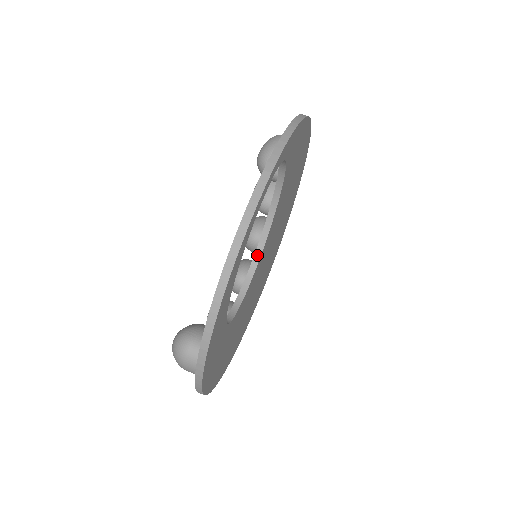
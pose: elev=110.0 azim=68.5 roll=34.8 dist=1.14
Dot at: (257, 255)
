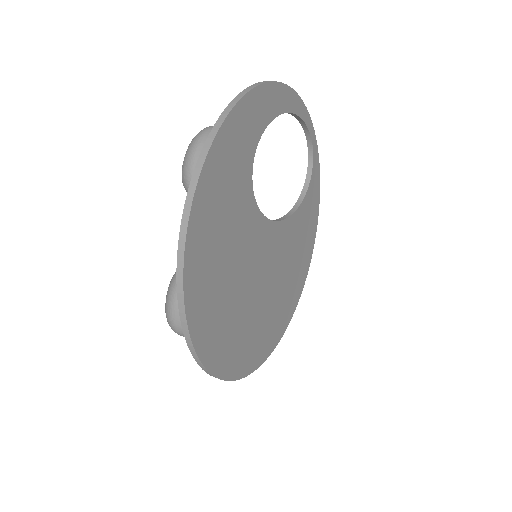
Dot at: (269, 220)
